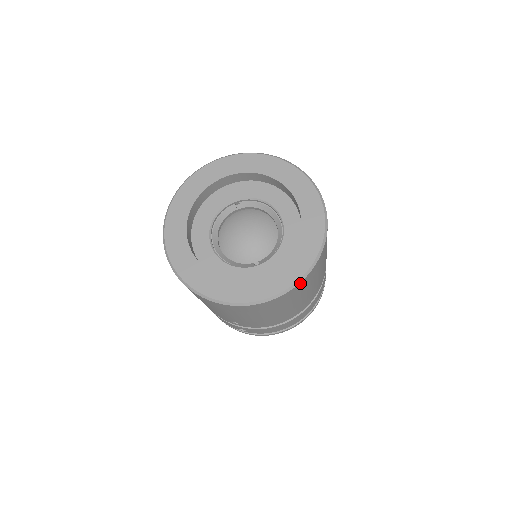
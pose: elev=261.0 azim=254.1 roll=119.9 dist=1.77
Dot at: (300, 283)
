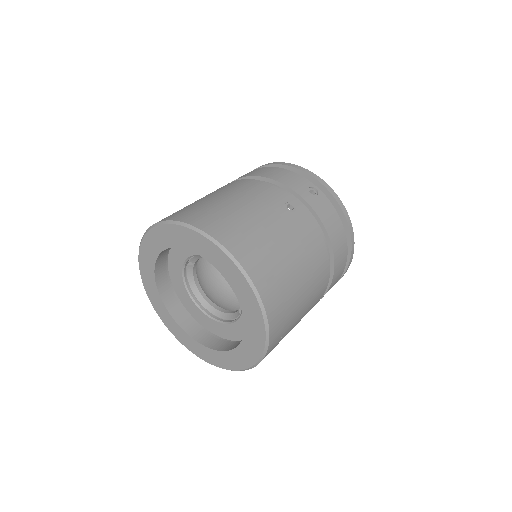
Dot at: (270, 337)
